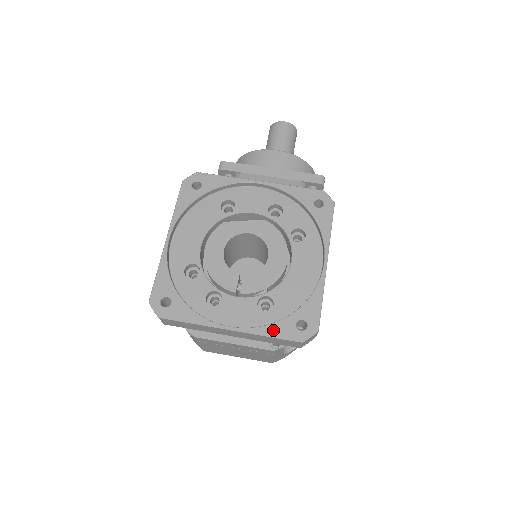
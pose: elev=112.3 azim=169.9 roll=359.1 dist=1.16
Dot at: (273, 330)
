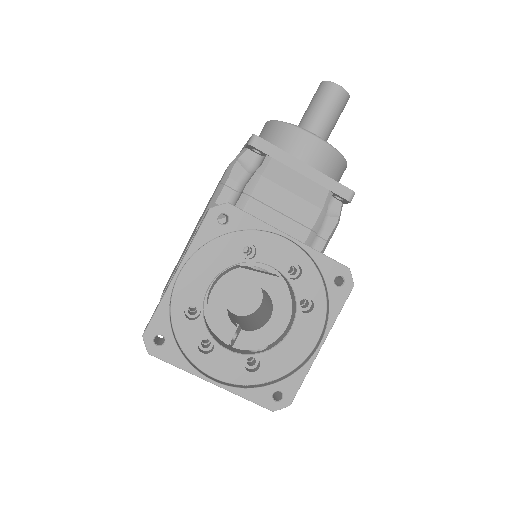
Dot at: (251, 394)
